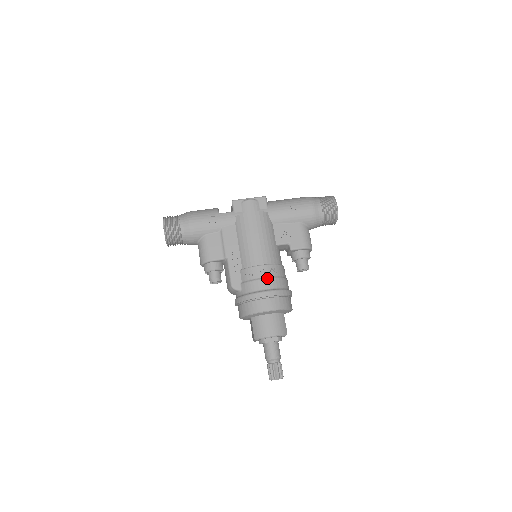
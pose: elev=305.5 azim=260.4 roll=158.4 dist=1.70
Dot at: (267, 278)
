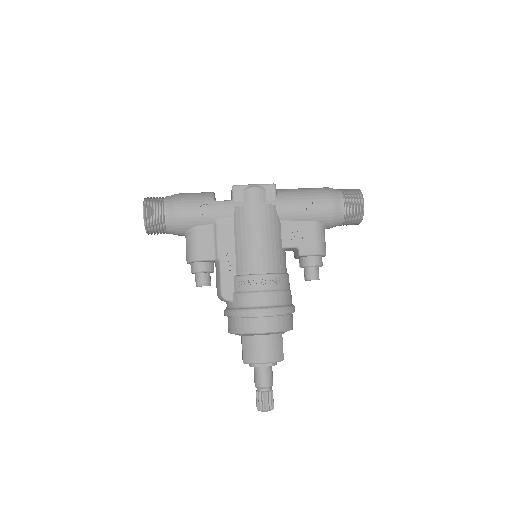
Dot at: (266, 292)
